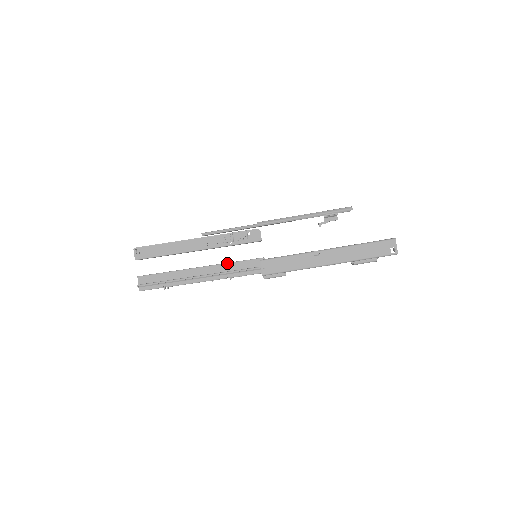
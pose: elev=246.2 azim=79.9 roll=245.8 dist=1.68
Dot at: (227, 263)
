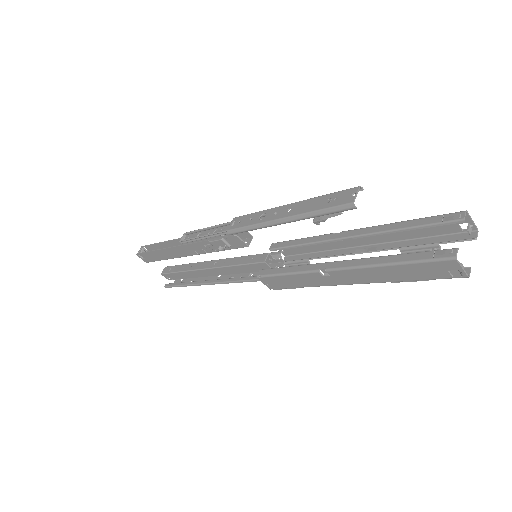
Dot at: (228, 266)
